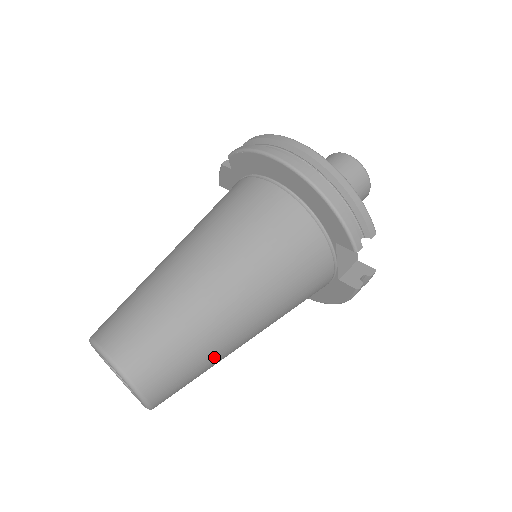
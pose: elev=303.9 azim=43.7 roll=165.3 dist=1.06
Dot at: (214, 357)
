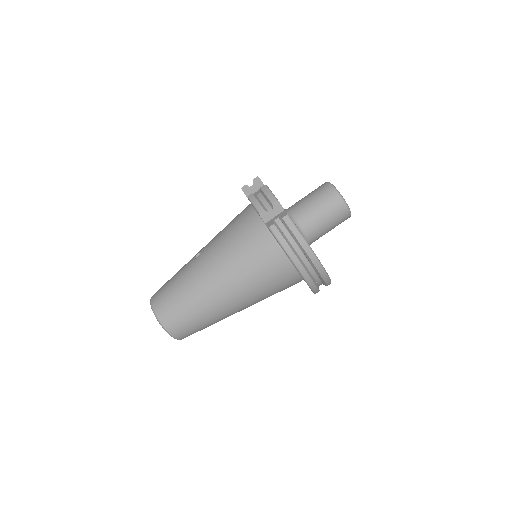
Dot at: occluded
